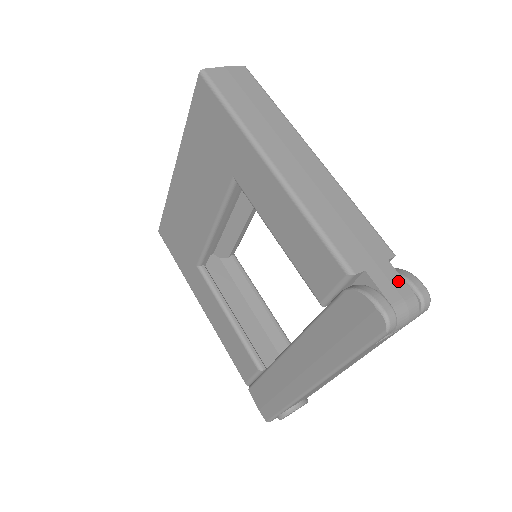
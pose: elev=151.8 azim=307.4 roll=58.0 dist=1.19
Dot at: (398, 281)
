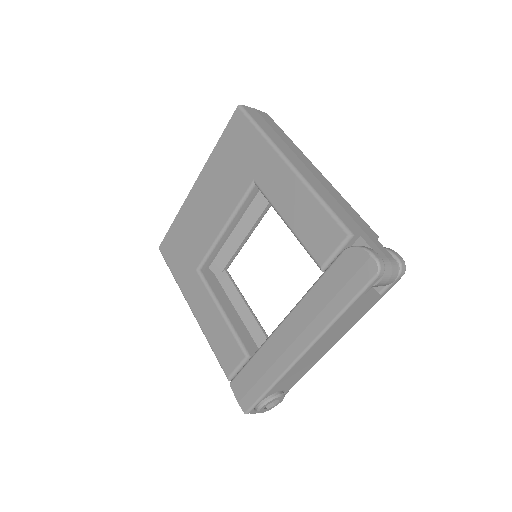
Dot at: (383, 249)
